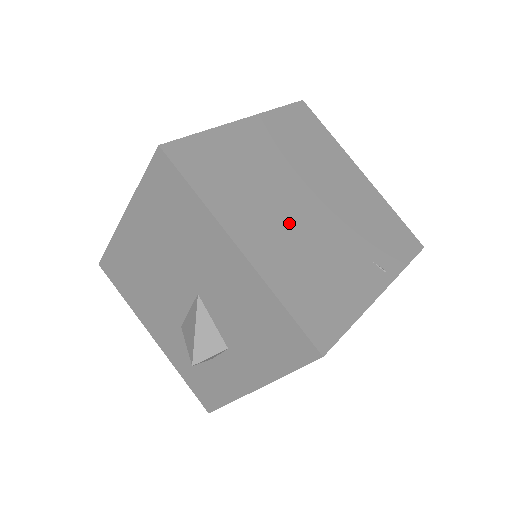
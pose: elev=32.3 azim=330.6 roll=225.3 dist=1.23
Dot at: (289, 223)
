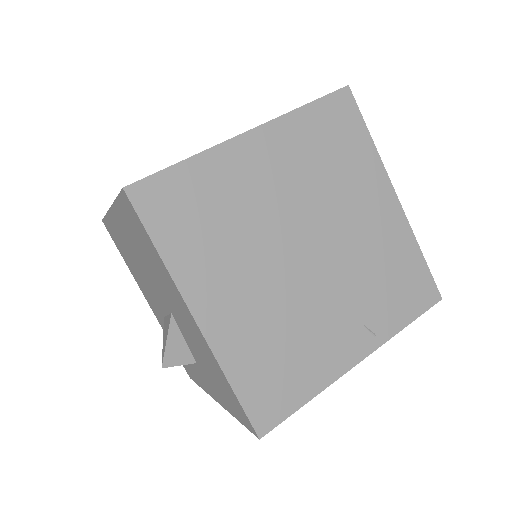
Dot at: (268, 282)
